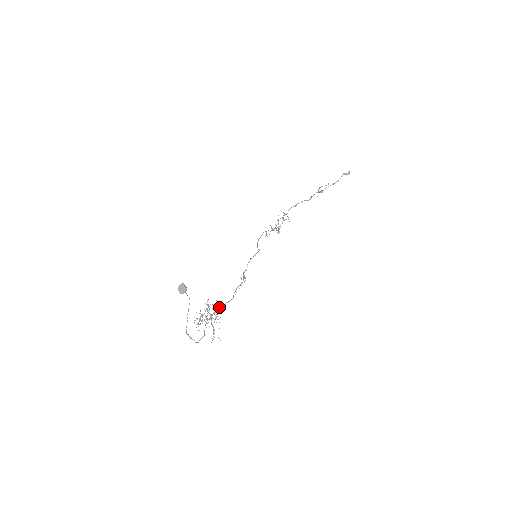
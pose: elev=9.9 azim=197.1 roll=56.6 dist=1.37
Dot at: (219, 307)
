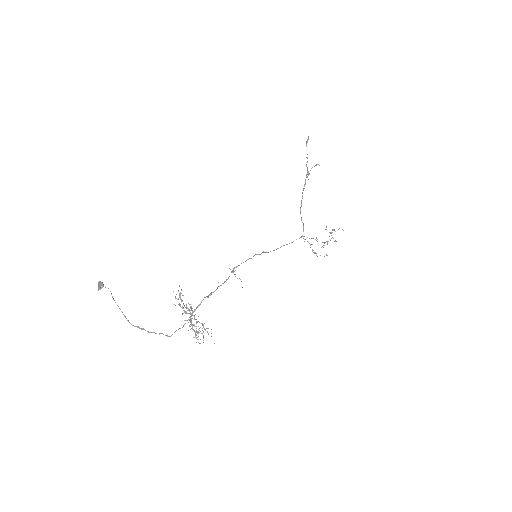
Dot at: (180, 295)
